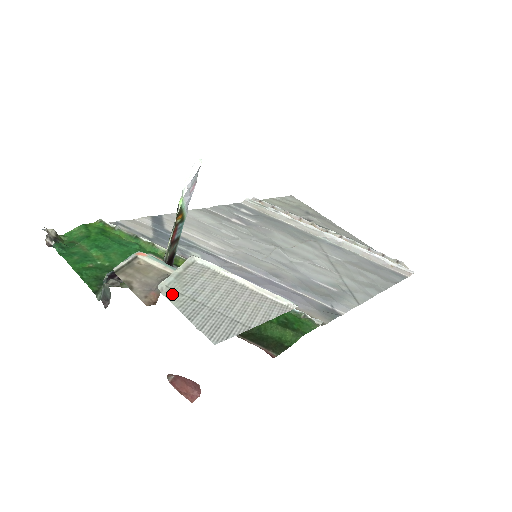
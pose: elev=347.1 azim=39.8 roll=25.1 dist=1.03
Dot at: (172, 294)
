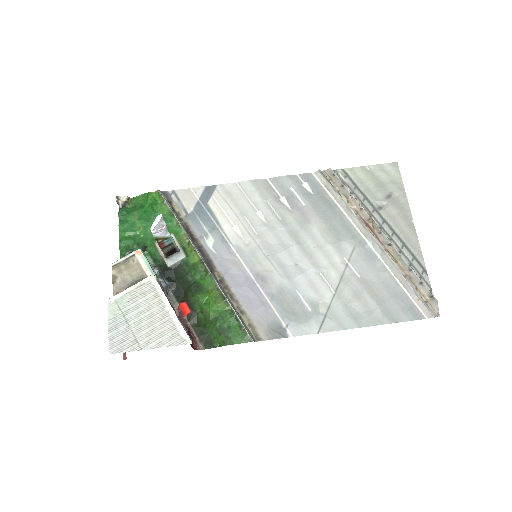
Dot at: (114, 307)
